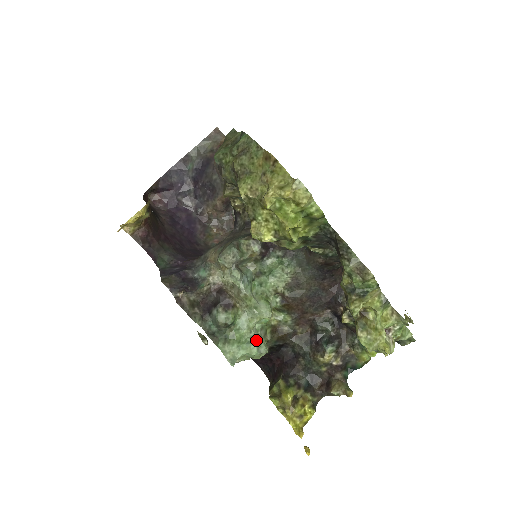
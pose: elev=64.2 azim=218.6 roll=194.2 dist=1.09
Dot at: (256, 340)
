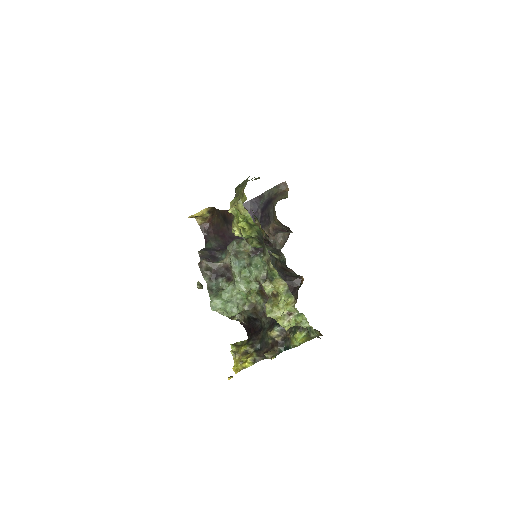
Dot at: (232, 302)
